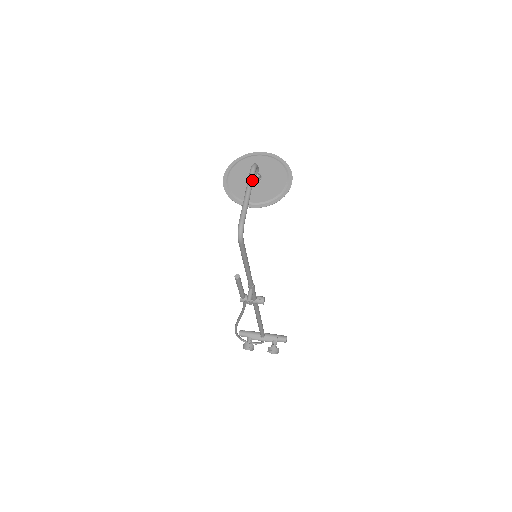
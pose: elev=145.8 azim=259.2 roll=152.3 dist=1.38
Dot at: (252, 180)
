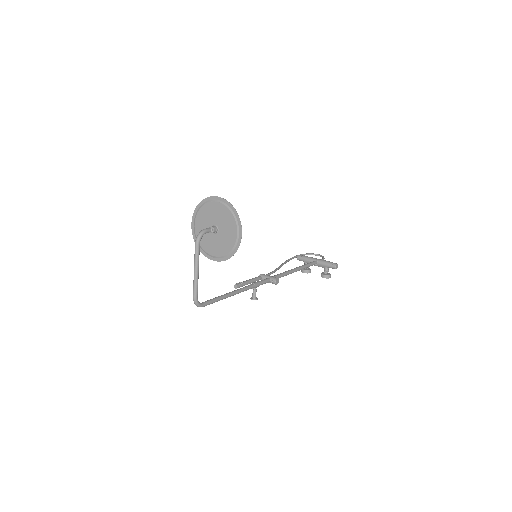
Dot at: (197, 256)
